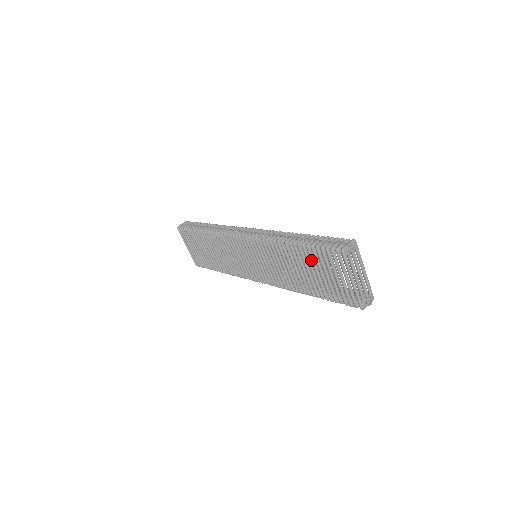
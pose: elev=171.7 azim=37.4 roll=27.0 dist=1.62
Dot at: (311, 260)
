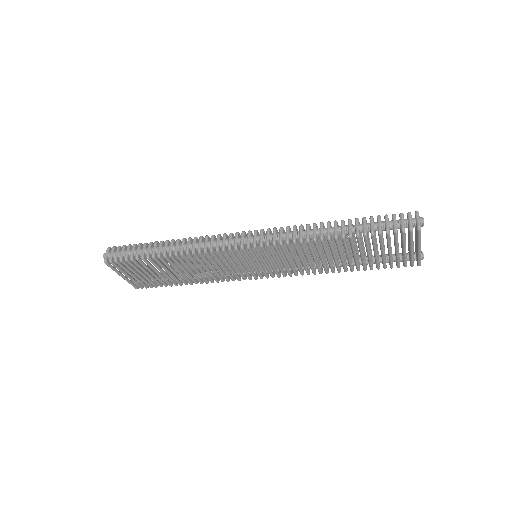
Dot at: (367, 245)
